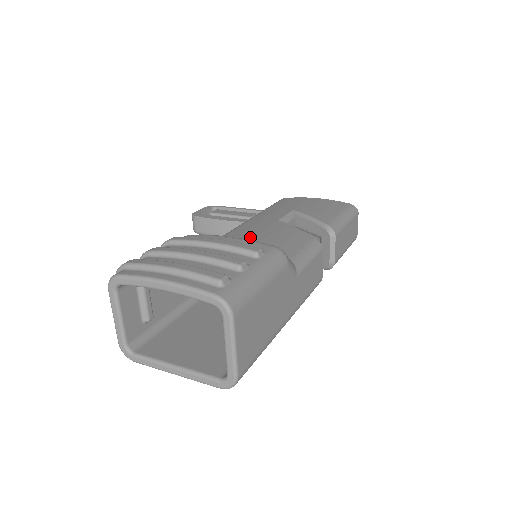
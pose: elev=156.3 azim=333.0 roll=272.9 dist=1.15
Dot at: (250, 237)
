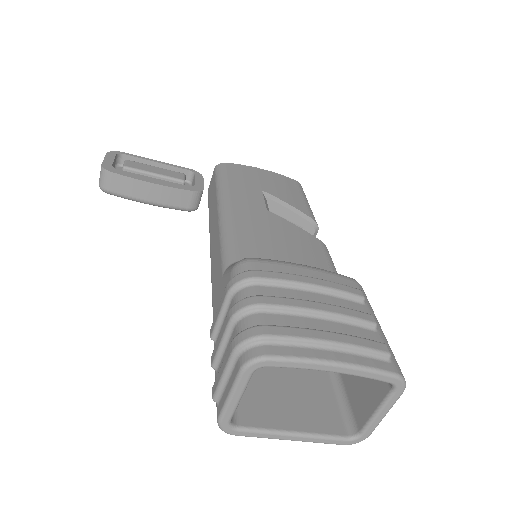
Dot at: (272, 243)
